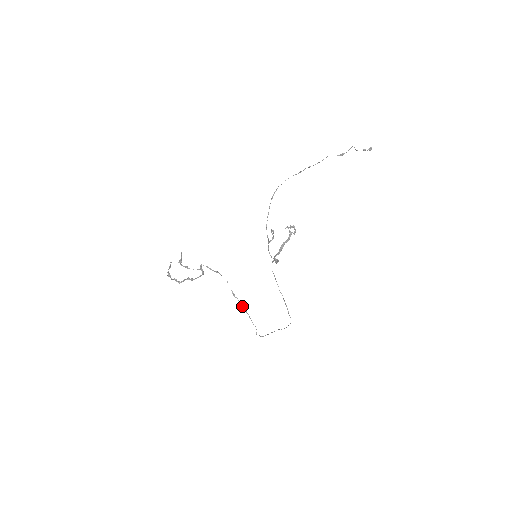
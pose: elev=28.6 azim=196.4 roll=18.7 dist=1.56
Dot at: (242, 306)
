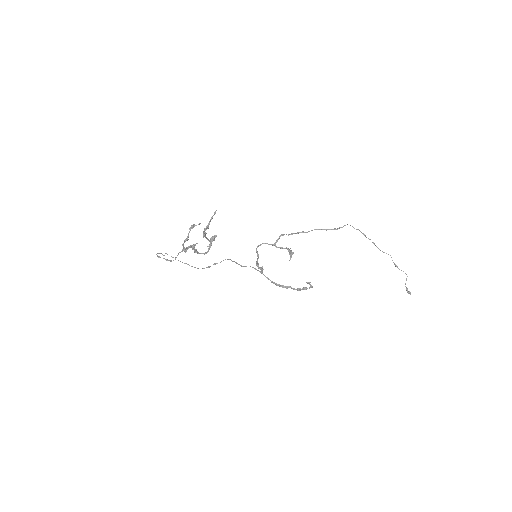
Dot at: occluded
